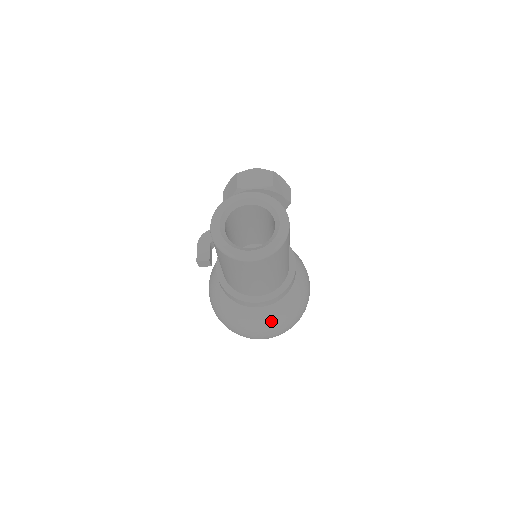
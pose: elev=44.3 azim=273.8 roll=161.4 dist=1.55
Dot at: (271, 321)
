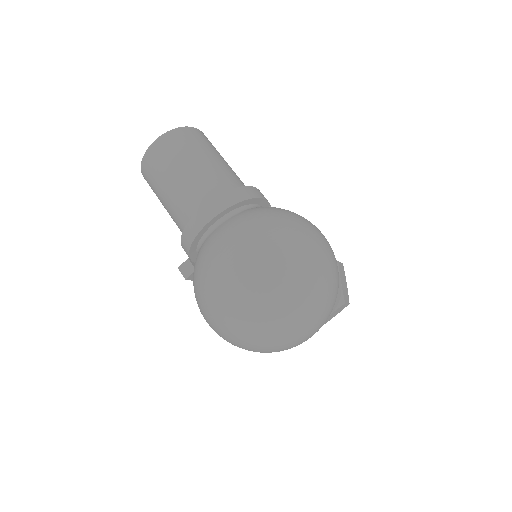
Dot at: (231, 233)
